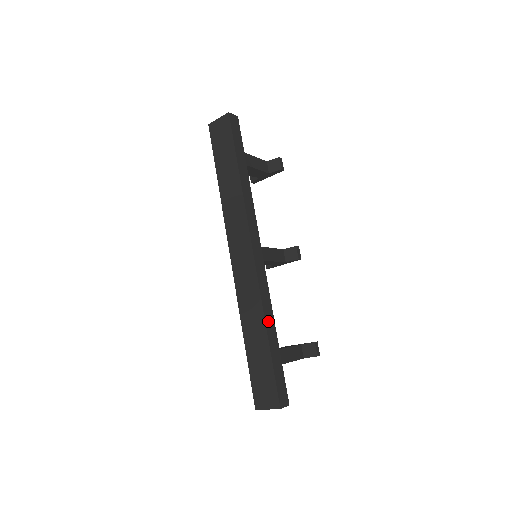
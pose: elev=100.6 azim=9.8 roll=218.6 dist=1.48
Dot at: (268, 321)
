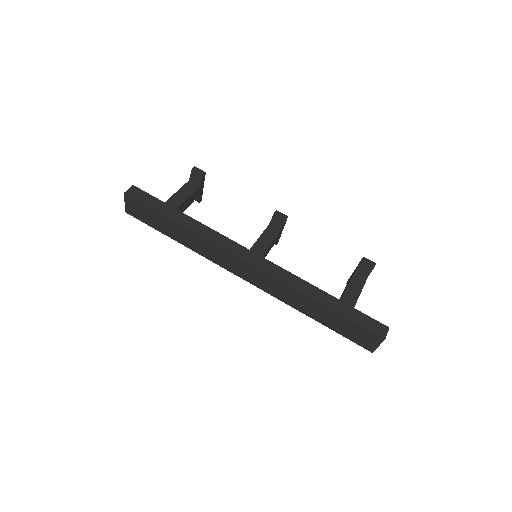
Dot at: (311, 293)
